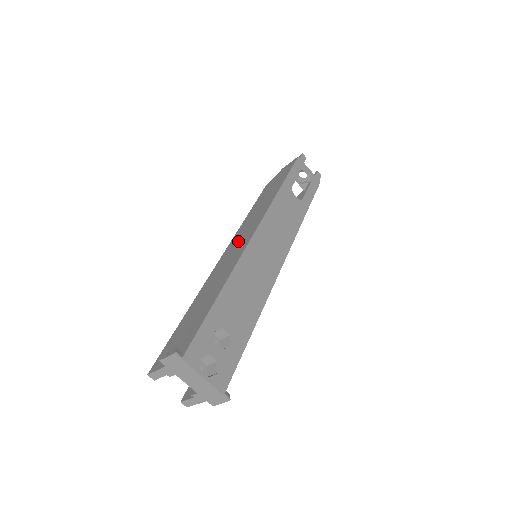
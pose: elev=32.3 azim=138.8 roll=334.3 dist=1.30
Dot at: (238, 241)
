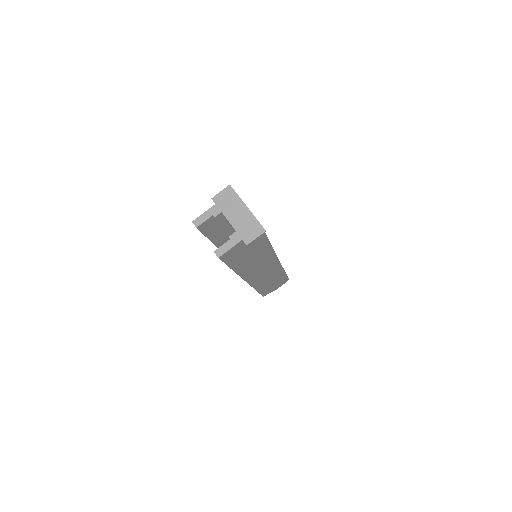
Dot at: occluded
